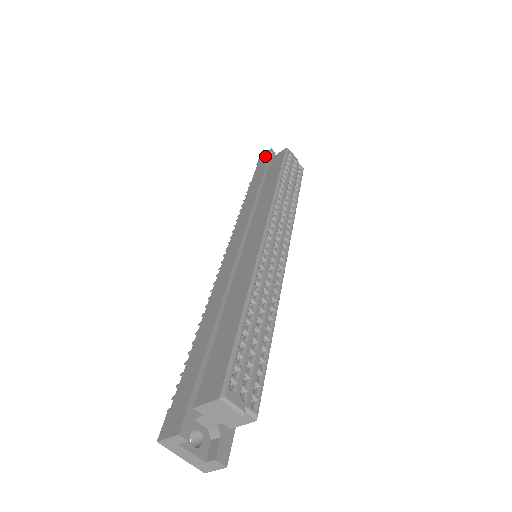
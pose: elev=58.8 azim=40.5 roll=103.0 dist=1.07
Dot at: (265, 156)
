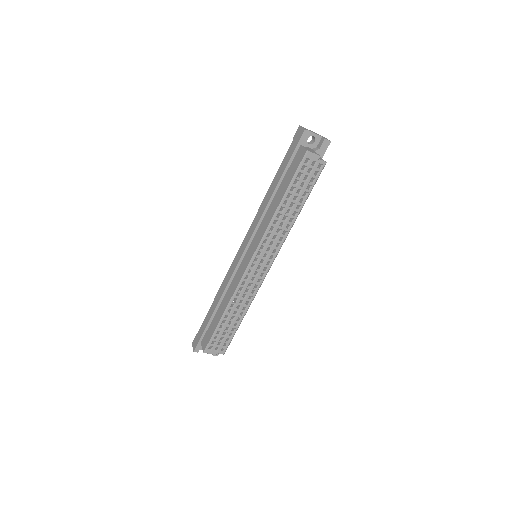
Dot at: (298, 137)
